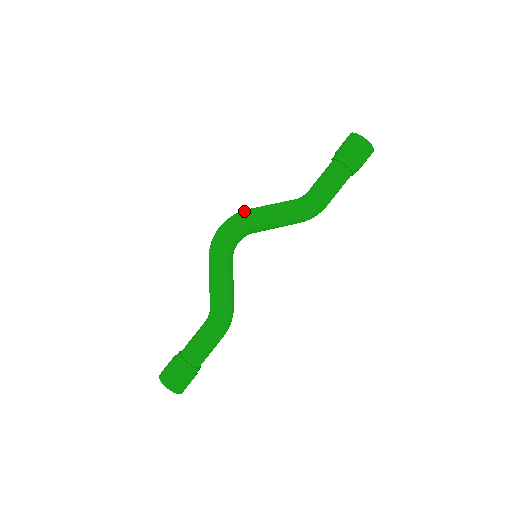
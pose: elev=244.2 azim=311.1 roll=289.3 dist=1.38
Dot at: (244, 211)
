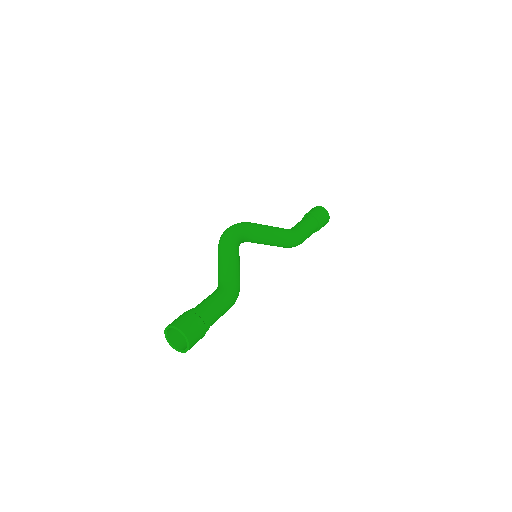
Dot at: occluded
